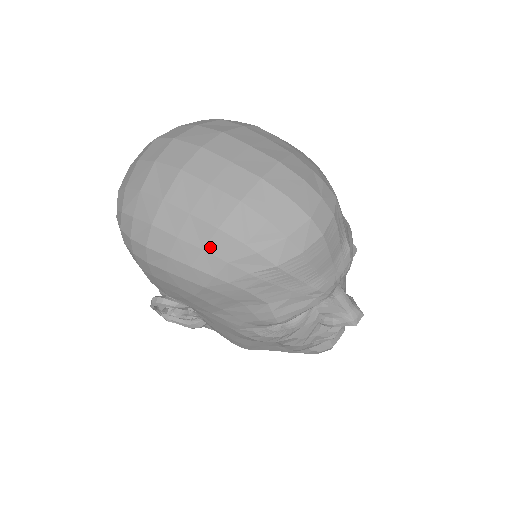
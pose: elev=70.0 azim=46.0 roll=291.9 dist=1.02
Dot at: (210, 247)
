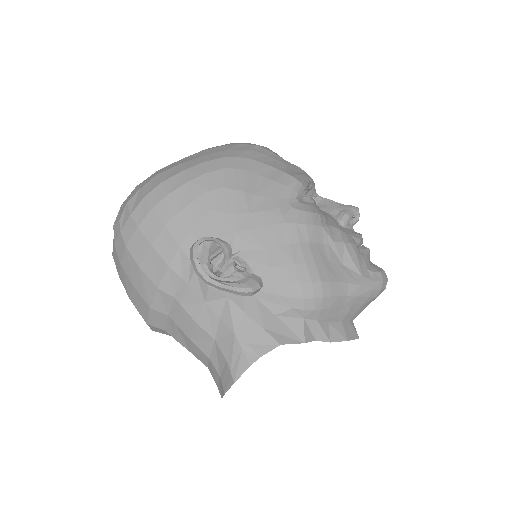
Dot at: (209, 153)
